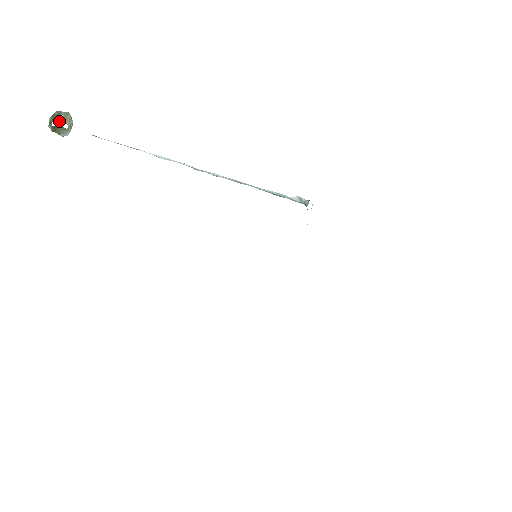
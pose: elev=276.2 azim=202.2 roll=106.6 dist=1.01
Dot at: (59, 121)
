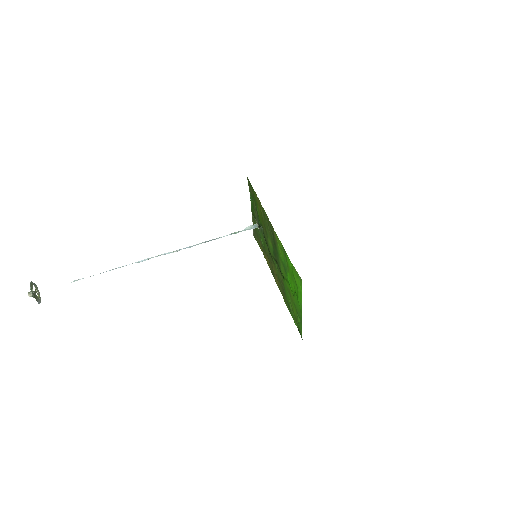
Dot at: (33, 291)
